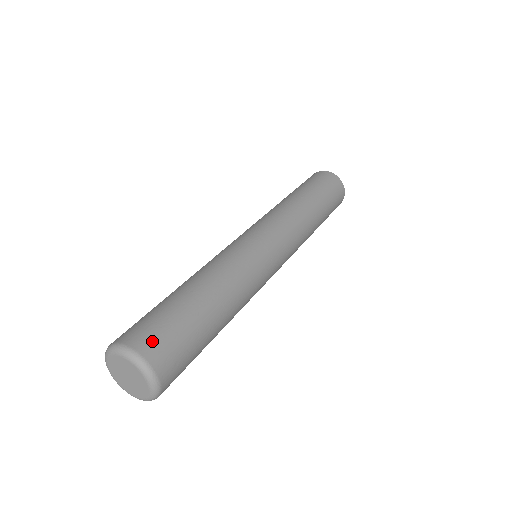
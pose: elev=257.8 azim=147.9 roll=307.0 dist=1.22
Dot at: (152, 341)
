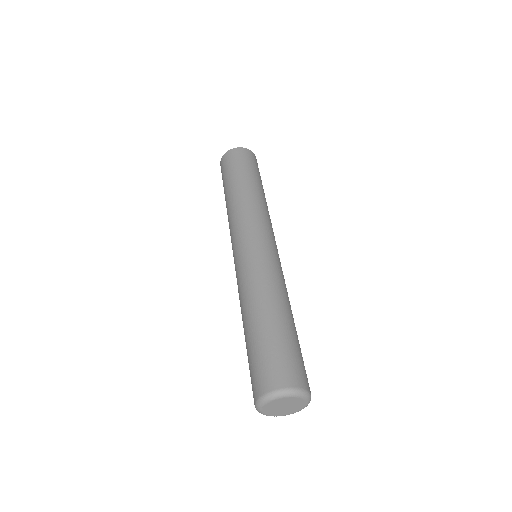
Dot at: (298, 374)
